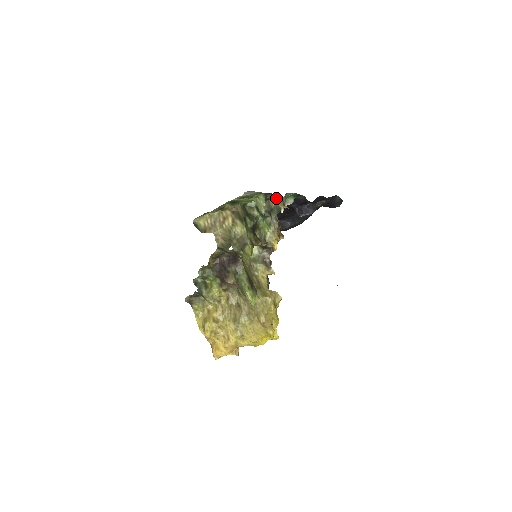
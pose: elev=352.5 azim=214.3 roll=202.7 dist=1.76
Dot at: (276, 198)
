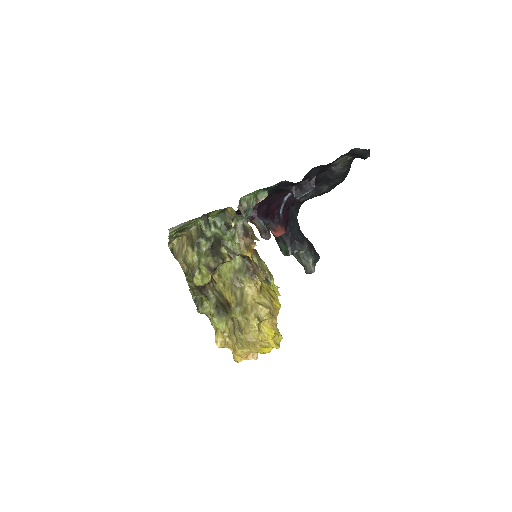
Dot at: occluded
